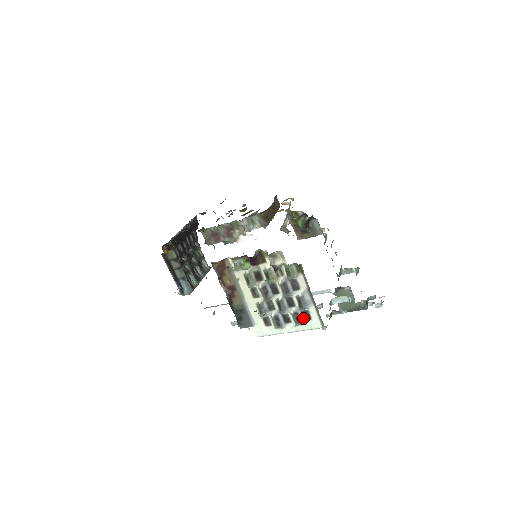
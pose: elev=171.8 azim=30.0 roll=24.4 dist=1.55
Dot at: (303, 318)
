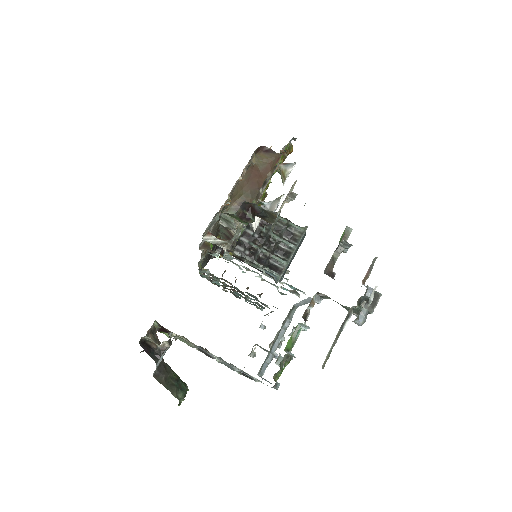
Dot at: occluded
